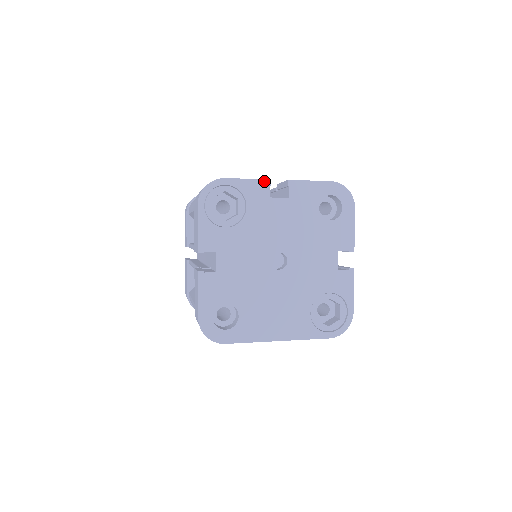
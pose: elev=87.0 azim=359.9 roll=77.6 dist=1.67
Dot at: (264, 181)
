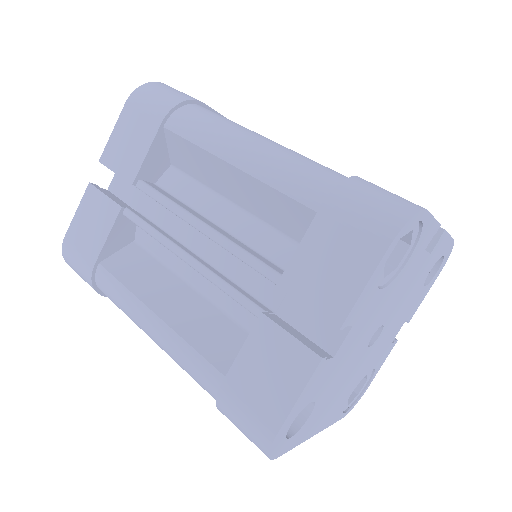
Dot at: (437, 225)
